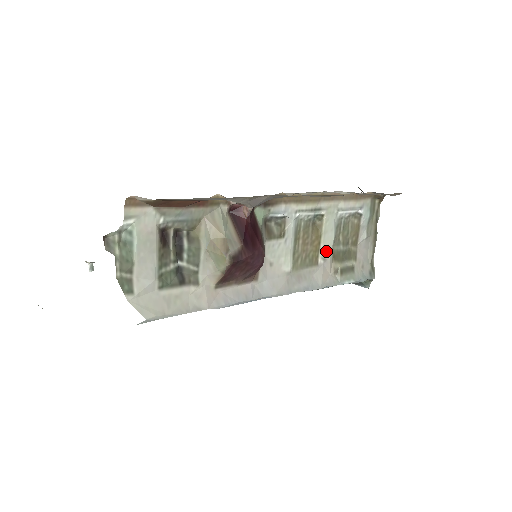
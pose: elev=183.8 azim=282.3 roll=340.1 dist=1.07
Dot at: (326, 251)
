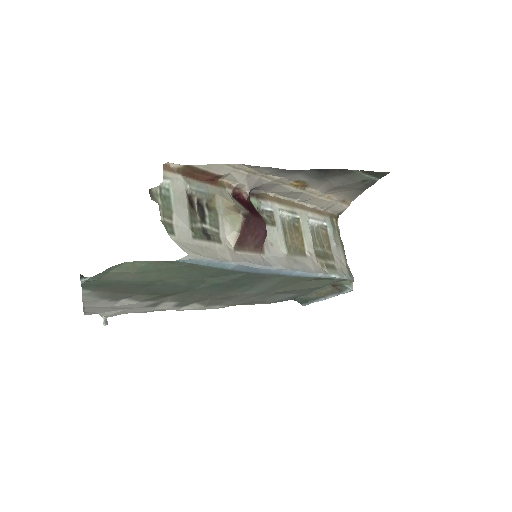
Dot at: (309, 247)
